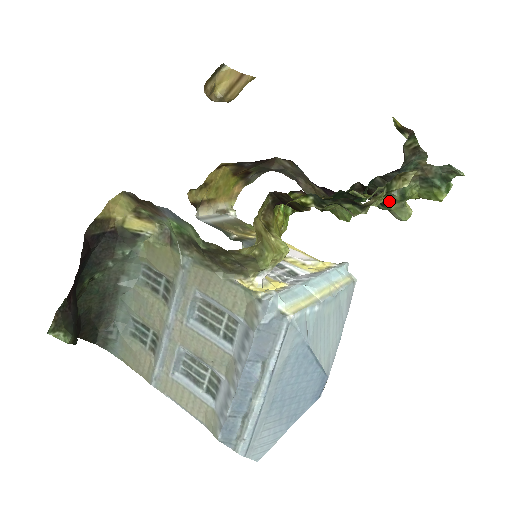
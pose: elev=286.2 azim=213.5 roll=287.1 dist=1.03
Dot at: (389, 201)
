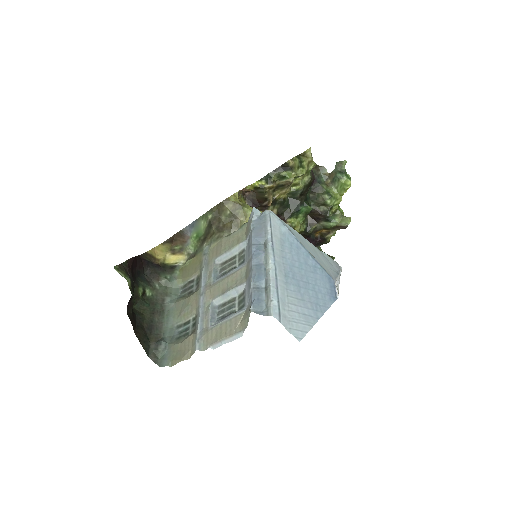
Dot at: (329, 211)
